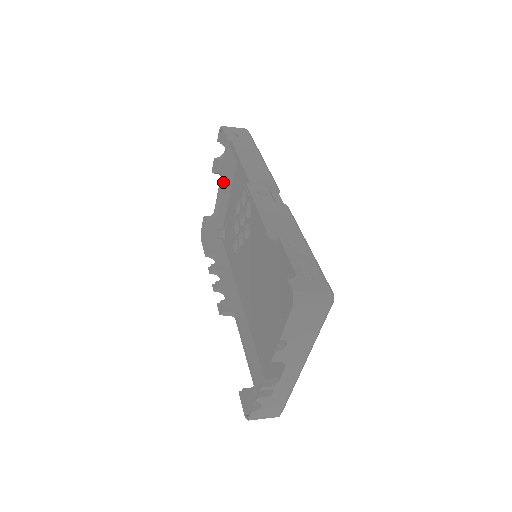
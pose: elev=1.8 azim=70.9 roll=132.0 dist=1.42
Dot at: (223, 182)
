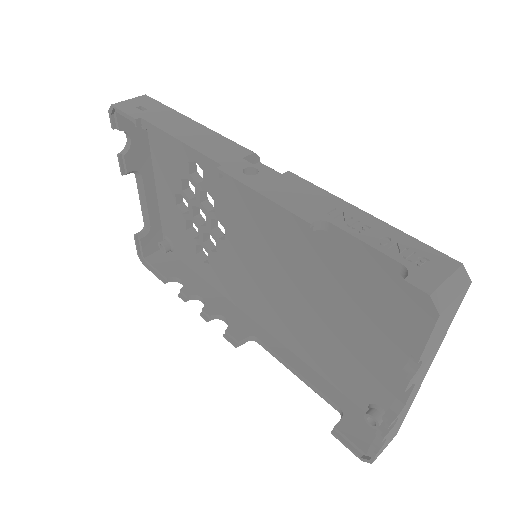
Dot at: (142, 180)
